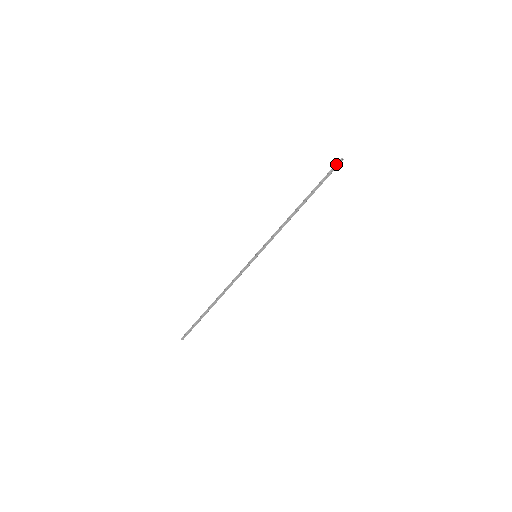
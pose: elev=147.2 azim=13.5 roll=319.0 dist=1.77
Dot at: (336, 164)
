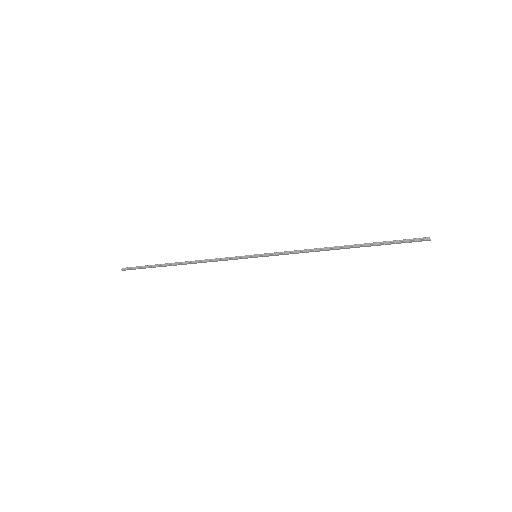
Dot at: (418, 240)
